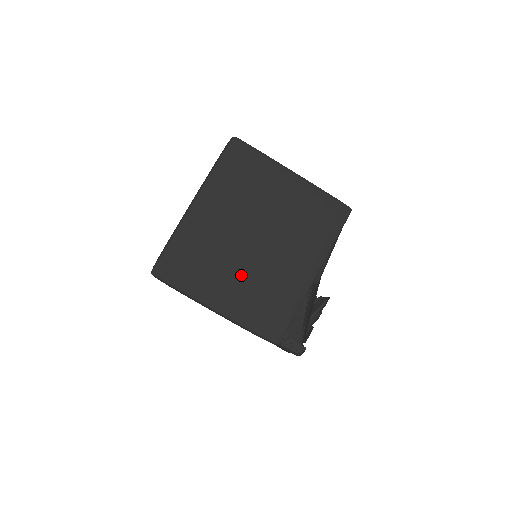
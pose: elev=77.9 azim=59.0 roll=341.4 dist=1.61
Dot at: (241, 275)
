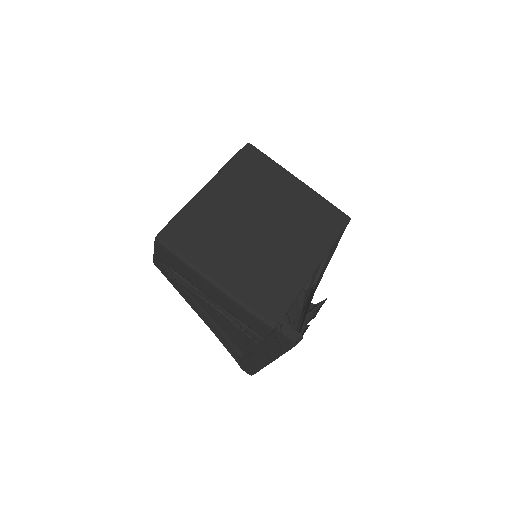
Dot at: (243, 255)
